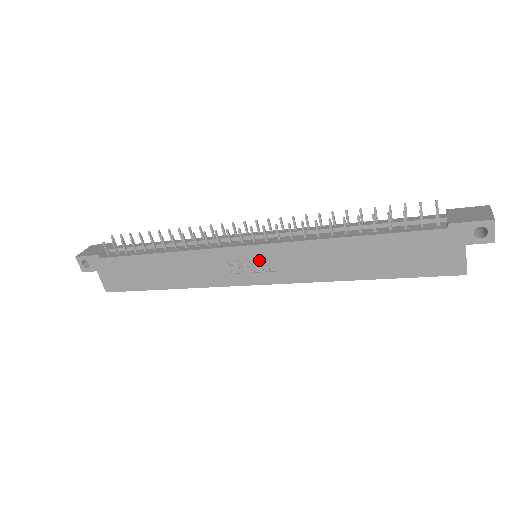
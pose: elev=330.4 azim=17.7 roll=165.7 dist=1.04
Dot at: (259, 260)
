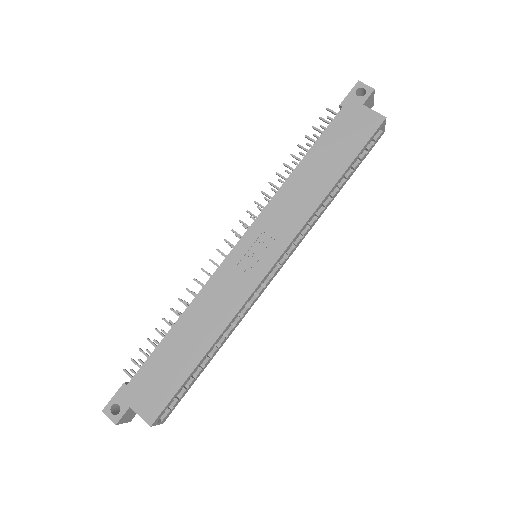
Dot at: (256, 244)
